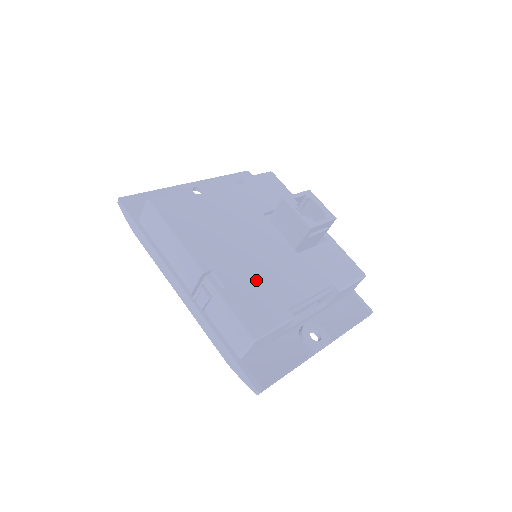
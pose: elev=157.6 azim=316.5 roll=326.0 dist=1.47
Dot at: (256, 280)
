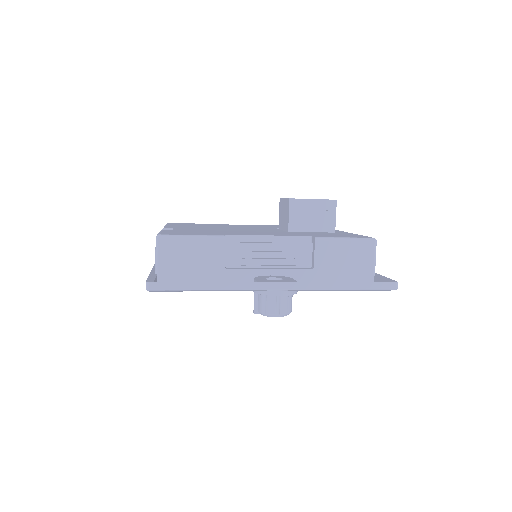
Dot at: (211, 231)
